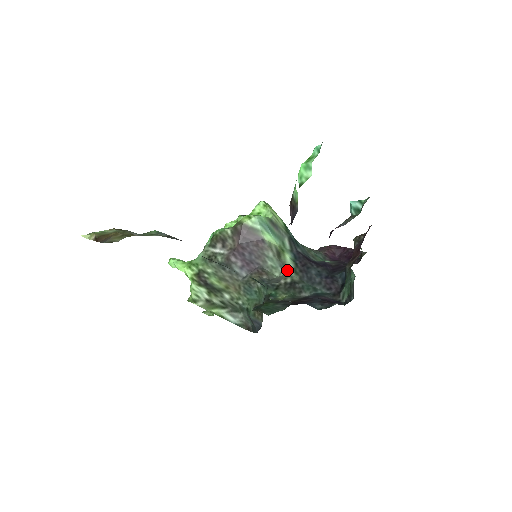
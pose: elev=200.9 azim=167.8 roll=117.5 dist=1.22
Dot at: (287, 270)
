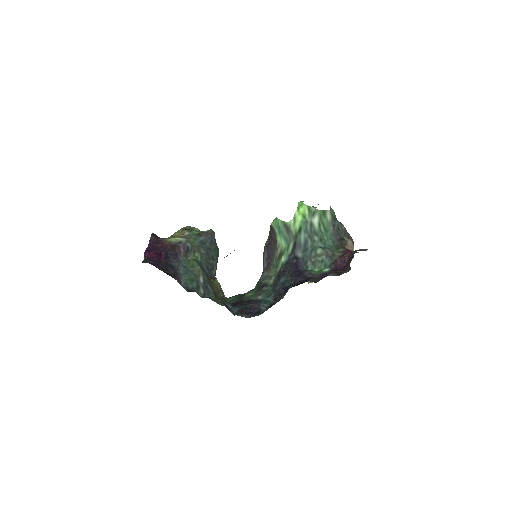
Dot at: (275, 272)
